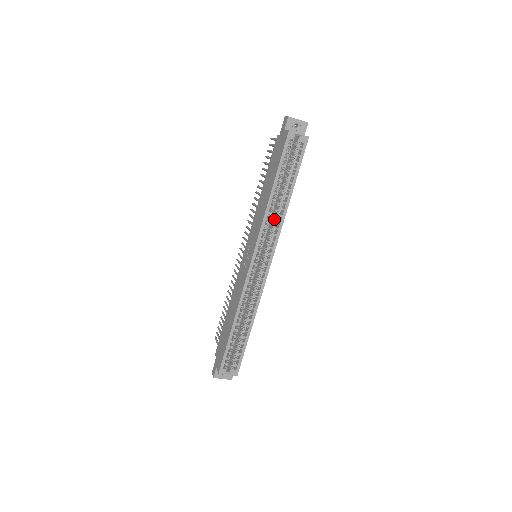
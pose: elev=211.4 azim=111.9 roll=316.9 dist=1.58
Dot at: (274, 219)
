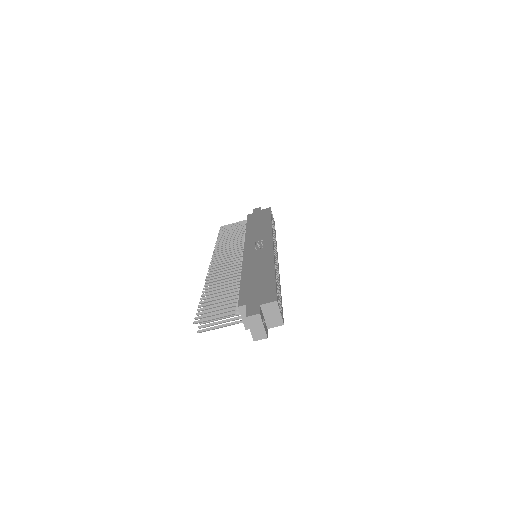
Dot at: occluded
